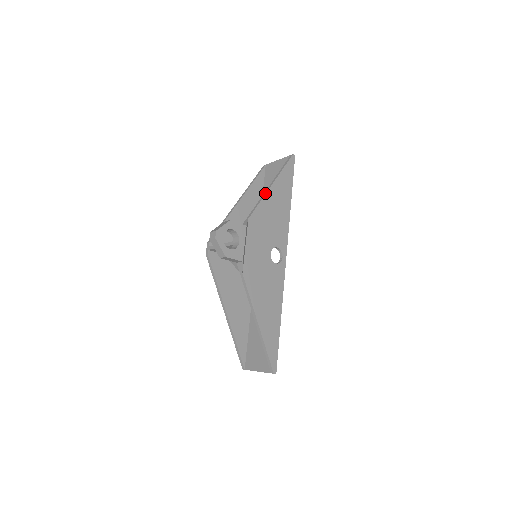
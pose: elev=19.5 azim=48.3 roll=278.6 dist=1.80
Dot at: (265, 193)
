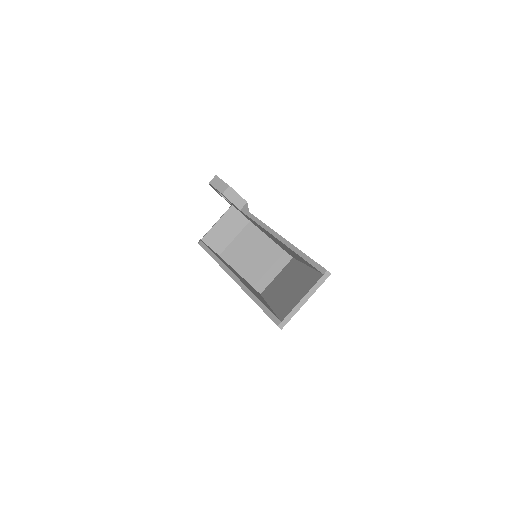
Dot at: occluded
